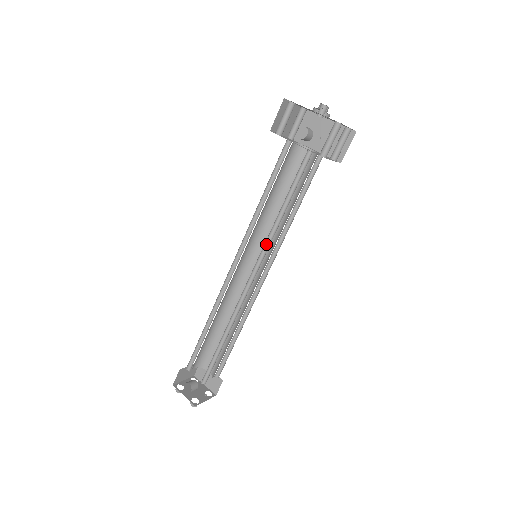
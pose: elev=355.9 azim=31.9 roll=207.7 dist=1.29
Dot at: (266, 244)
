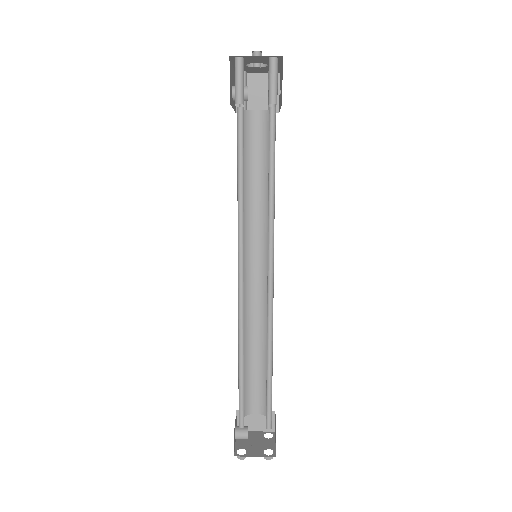
Dot at: (243, 234)
